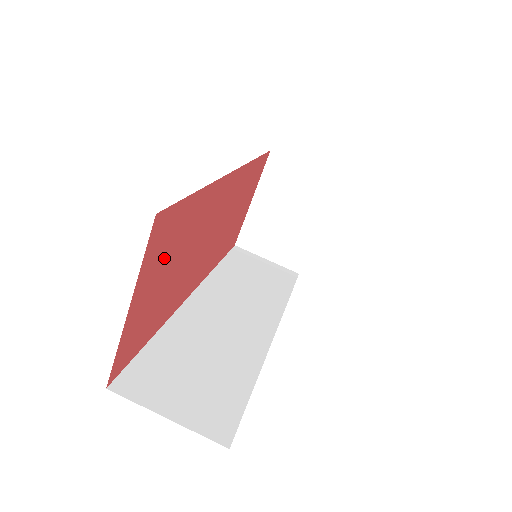
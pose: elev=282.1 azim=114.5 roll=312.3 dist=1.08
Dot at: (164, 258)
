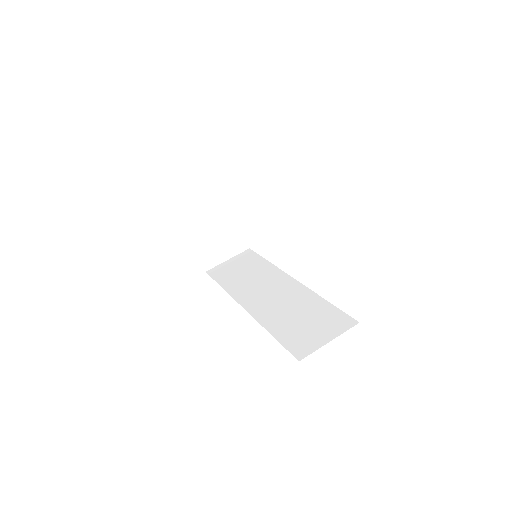
Dot at: occluded
